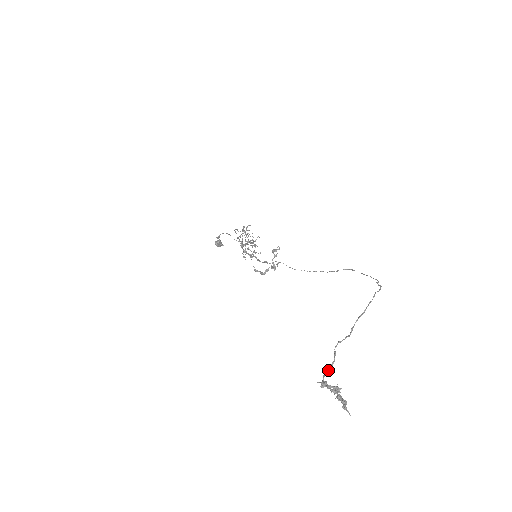
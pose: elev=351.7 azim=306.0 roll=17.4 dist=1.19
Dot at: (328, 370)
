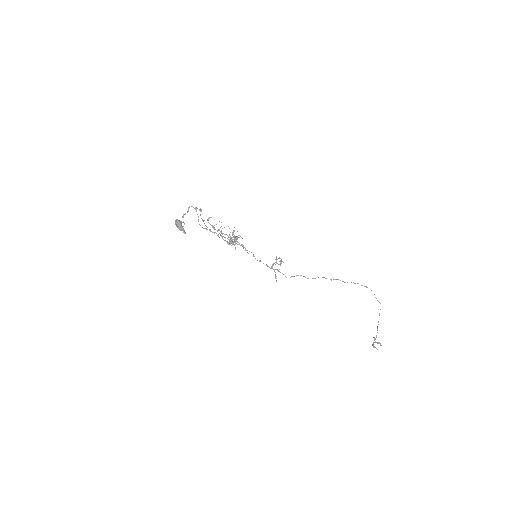
Dot at: occluded
